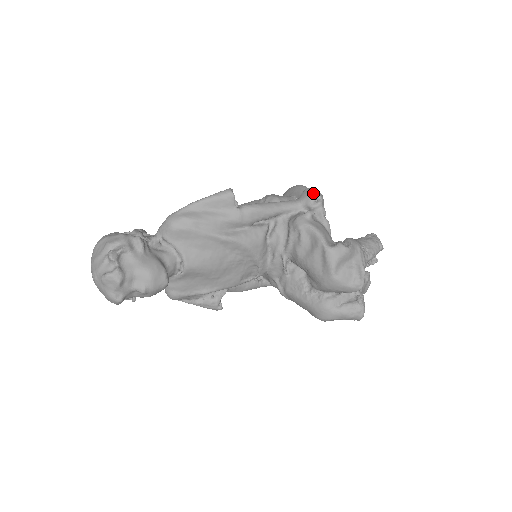
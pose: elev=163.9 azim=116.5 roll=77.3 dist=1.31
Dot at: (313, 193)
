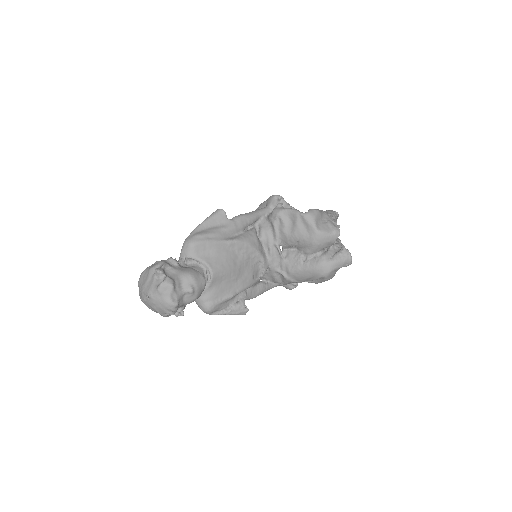
Dot at: (275, 195)
